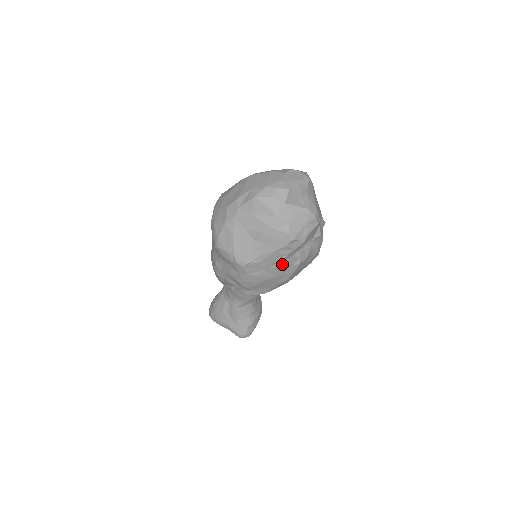
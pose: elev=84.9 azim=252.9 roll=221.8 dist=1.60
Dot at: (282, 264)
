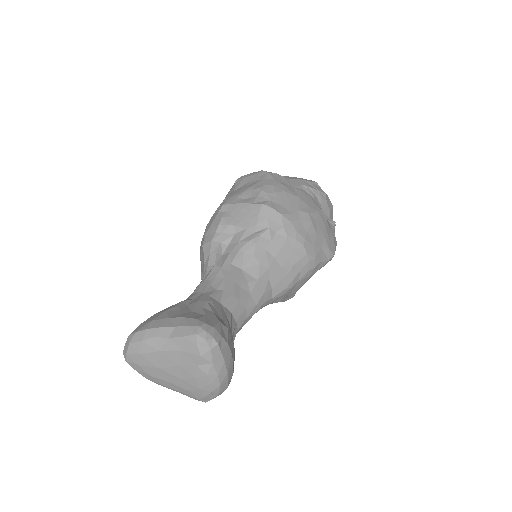
Dot at: (306, 195)
